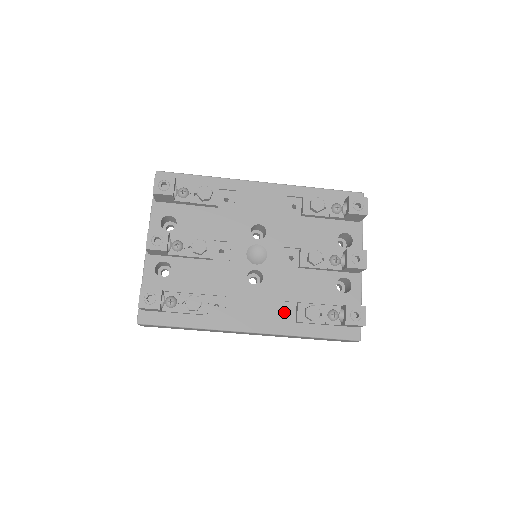
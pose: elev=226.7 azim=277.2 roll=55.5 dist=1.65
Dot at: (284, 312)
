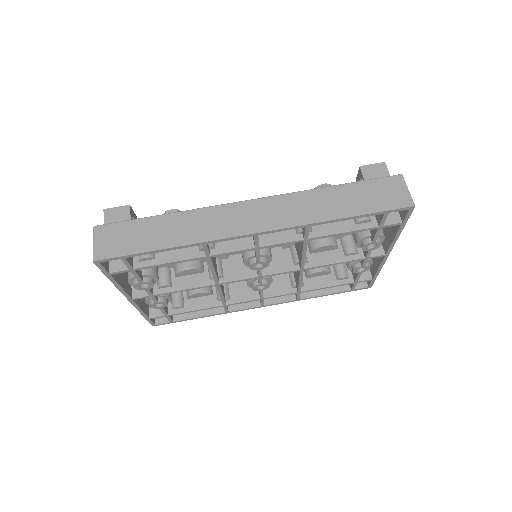
Dot at: occluded
